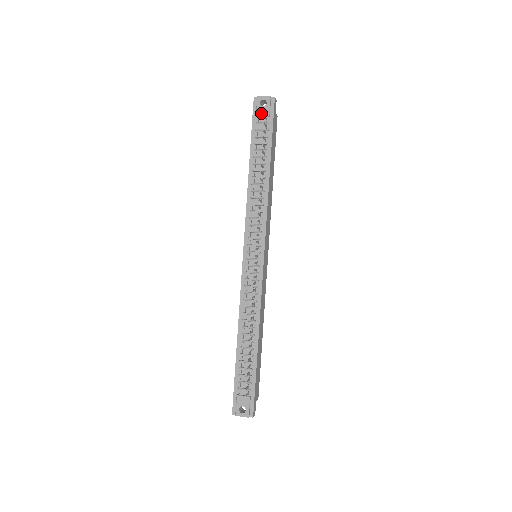
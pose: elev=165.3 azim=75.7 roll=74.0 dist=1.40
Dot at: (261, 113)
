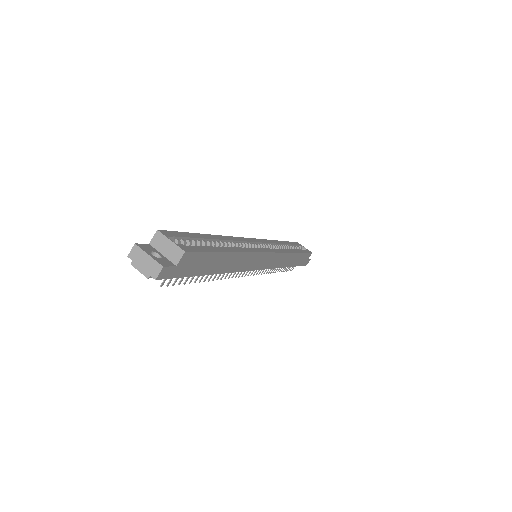
Dot at: occluded
